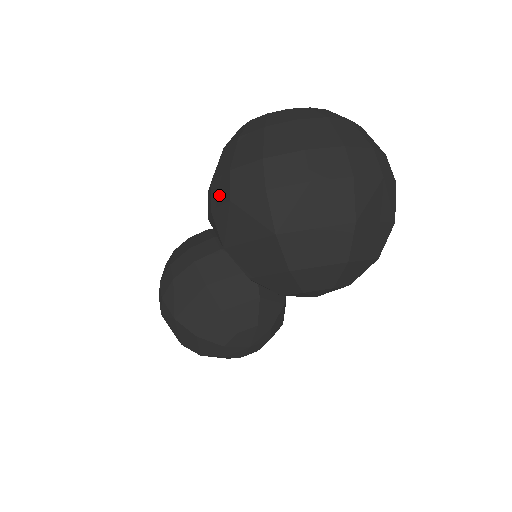
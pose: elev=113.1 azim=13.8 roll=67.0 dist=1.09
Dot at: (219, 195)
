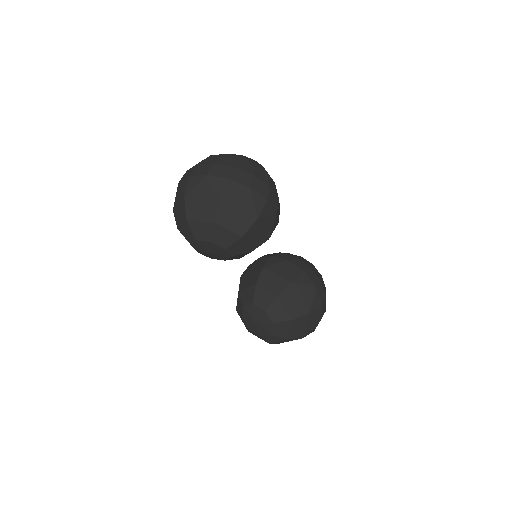
Dot at: occluded
